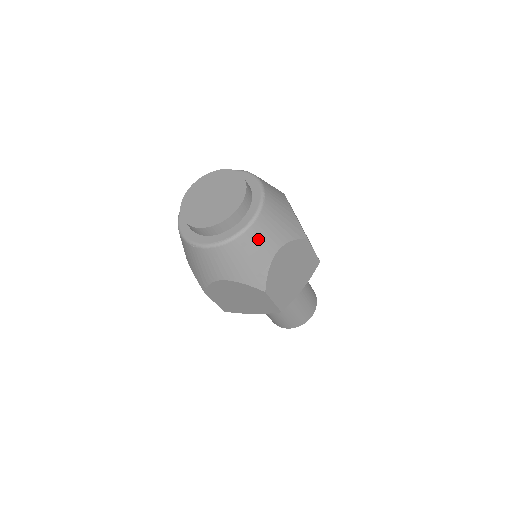
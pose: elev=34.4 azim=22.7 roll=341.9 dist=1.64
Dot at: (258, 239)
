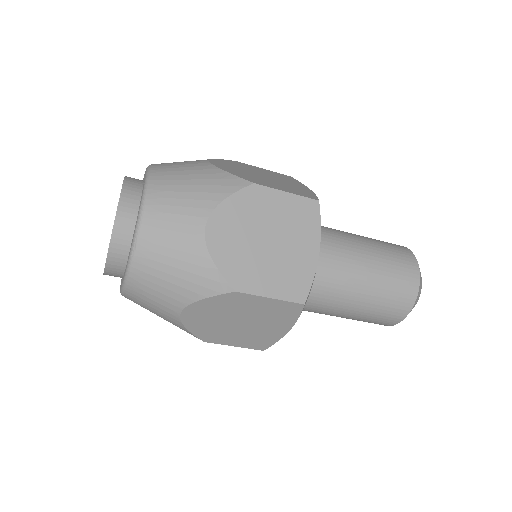
Dot at: (145, 299)
